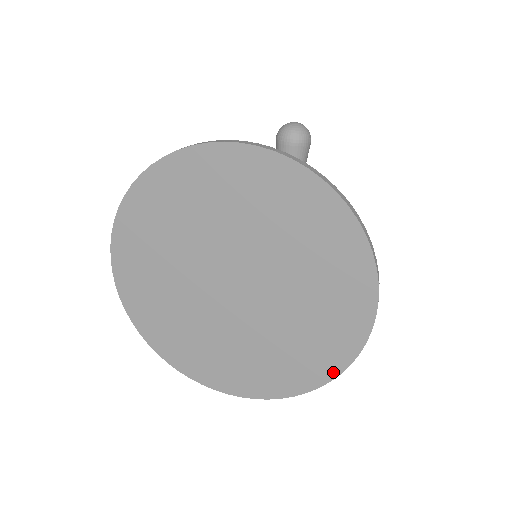
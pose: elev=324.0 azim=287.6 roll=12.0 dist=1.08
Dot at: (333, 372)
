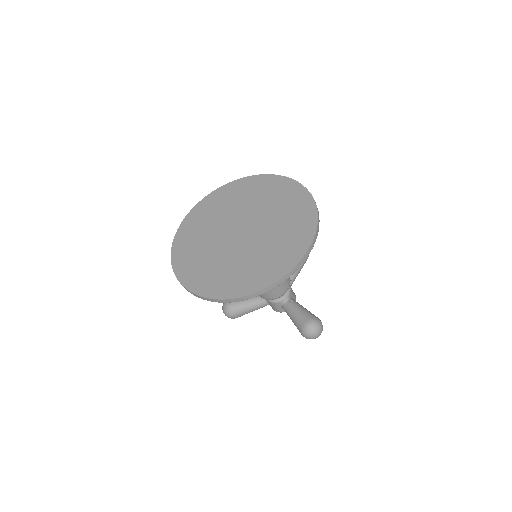
Dot at: (279, 276)
